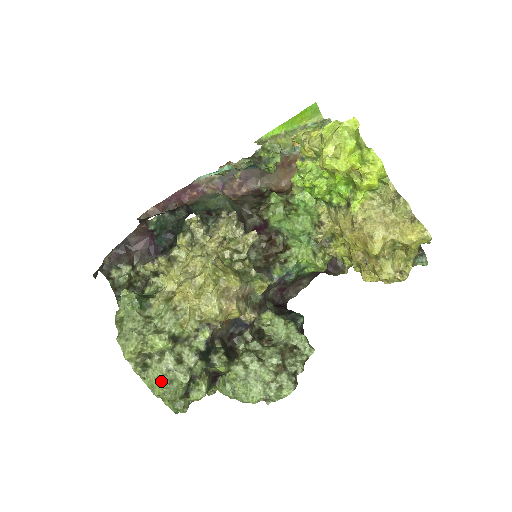
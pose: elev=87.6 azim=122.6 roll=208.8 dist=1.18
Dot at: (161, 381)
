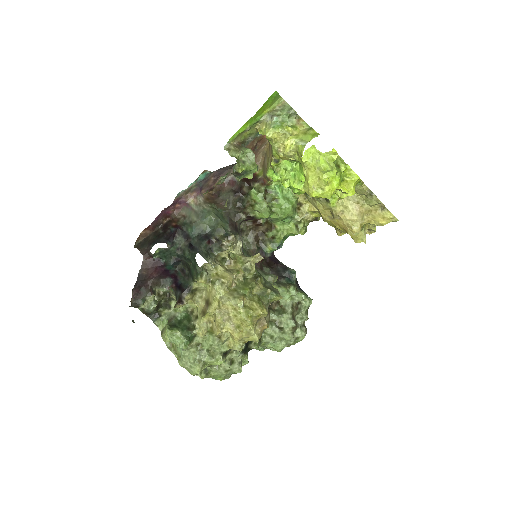
Dot at: (222, 376)
